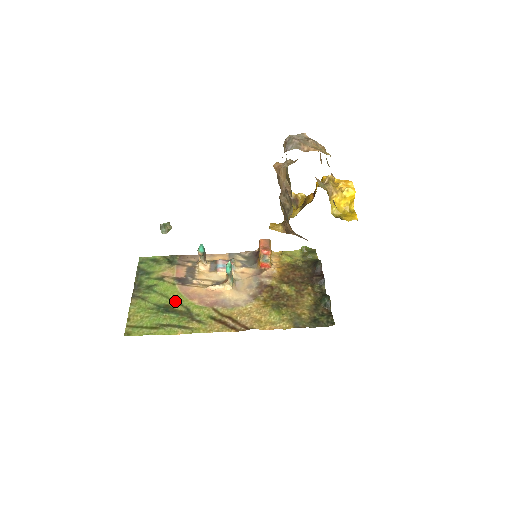
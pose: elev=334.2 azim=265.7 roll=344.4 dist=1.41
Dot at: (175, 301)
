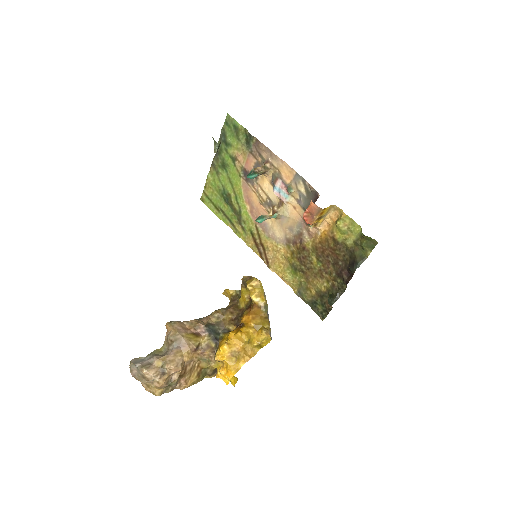
Dot at: (235, 195)
